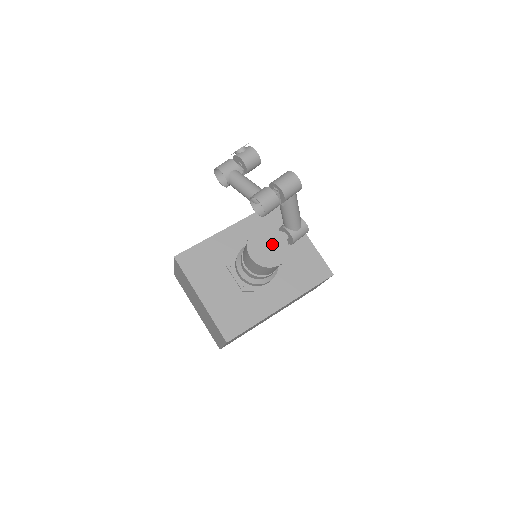
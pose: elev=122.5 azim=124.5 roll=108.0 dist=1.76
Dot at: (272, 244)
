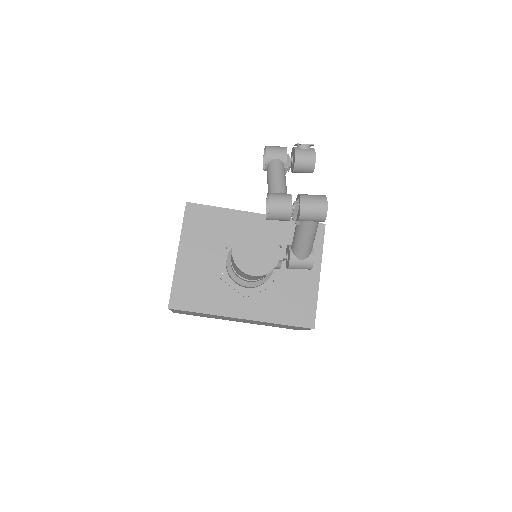
Dot at: (262, 252)
